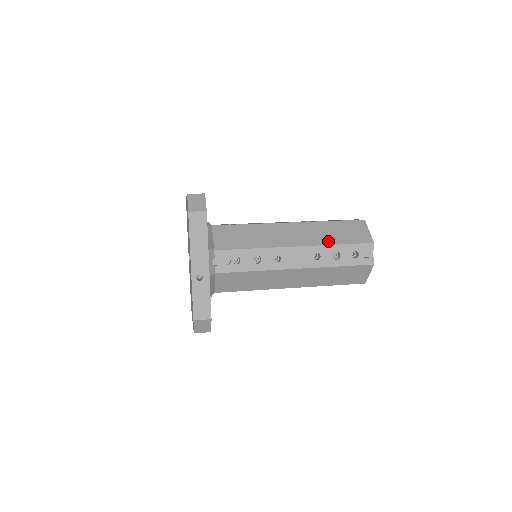
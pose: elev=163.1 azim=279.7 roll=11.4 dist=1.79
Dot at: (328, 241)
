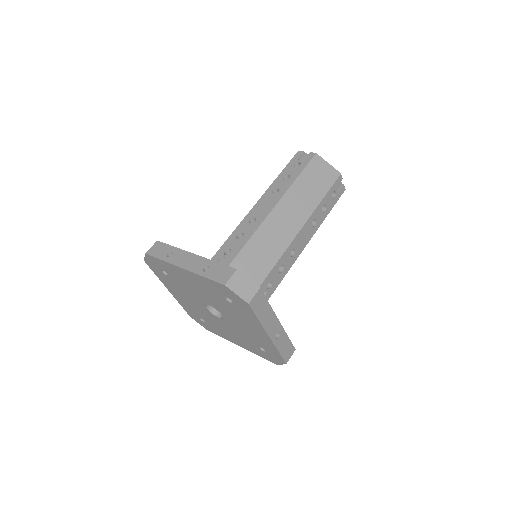
Dot at: (314, 202)
